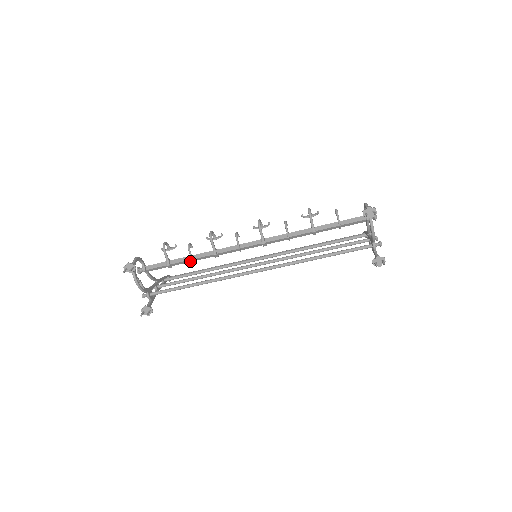
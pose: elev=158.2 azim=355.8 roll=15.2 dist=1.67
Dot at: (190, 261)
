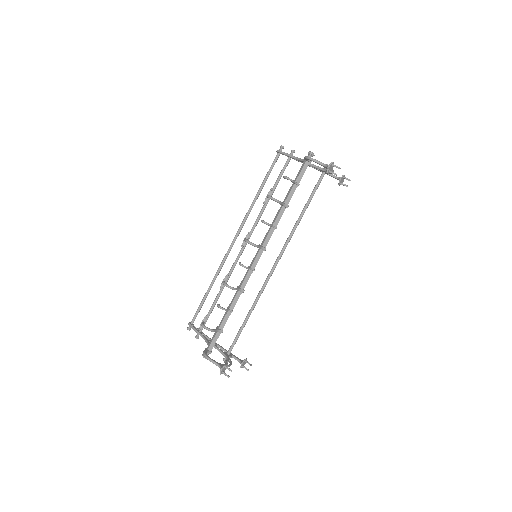
Dot at: (230, 312)
